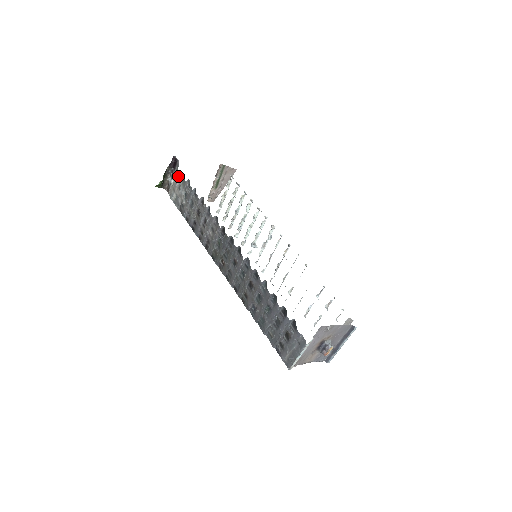
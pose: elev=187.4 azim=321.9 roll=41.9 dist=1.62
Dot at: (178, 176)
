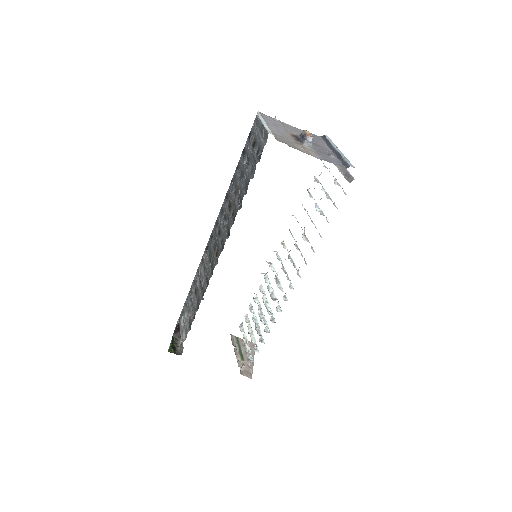
Dot at: (180, 319)
